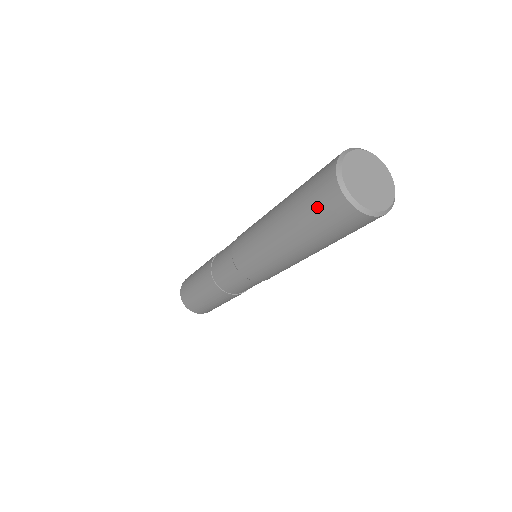
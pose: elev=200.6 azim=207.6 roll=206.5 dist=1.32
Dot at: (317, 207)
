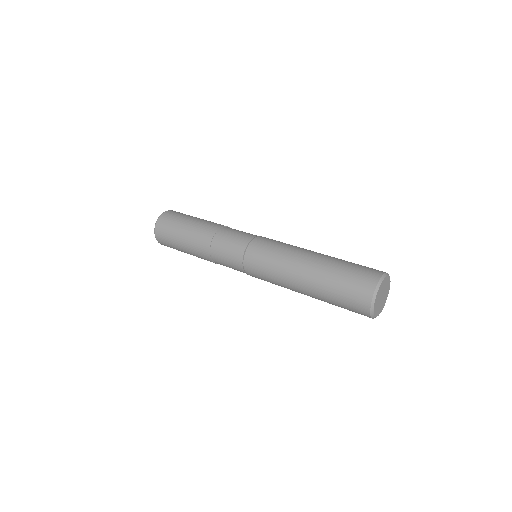
Dot at: (346, 301)
